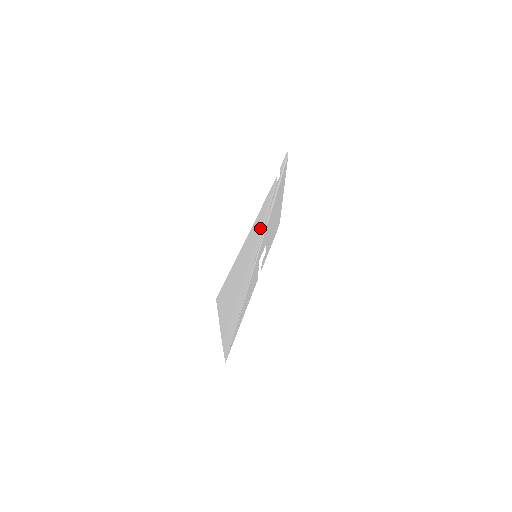
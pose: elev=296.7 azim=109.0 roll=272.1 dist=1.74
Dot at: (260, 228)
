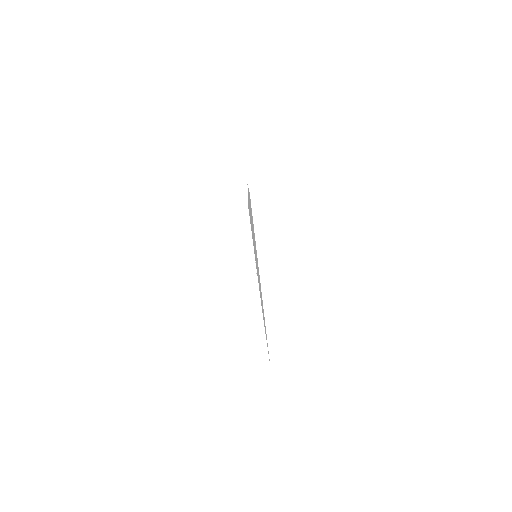
Dot at: occluded
